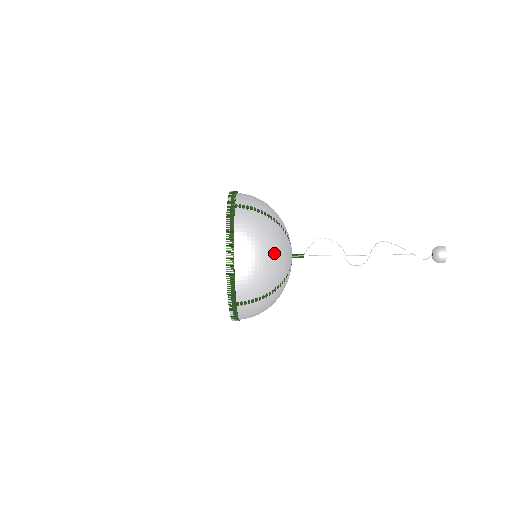
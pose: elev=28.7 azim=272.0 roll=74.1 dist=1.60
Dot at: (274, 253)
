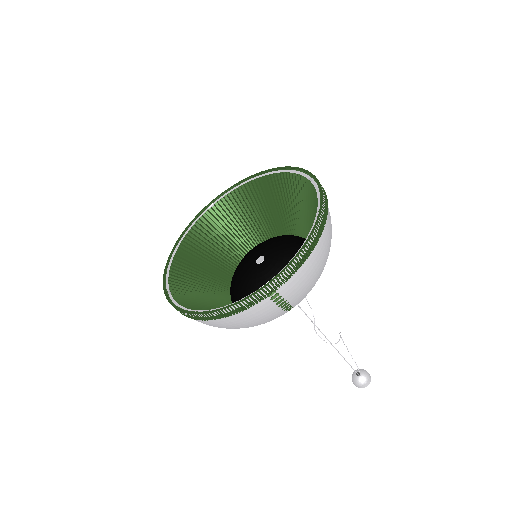
Dot at: occluded
